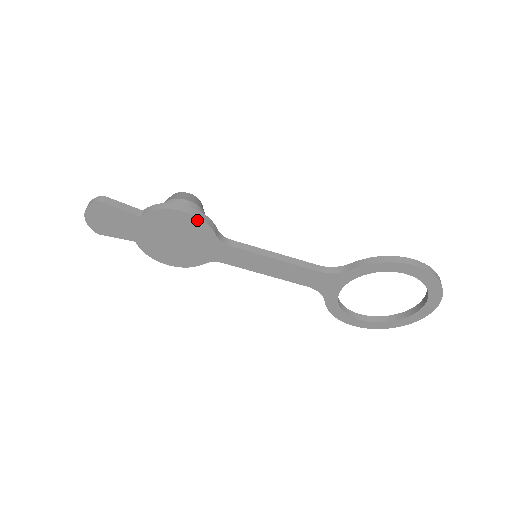
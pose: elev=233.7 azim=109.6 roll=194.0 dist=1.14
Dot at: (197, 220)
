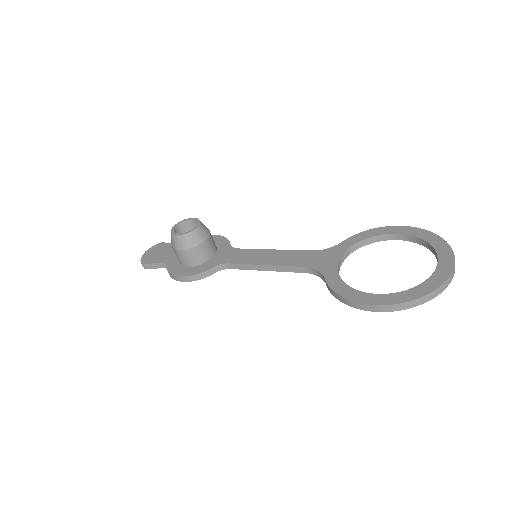
Dot at: (194, 279)
